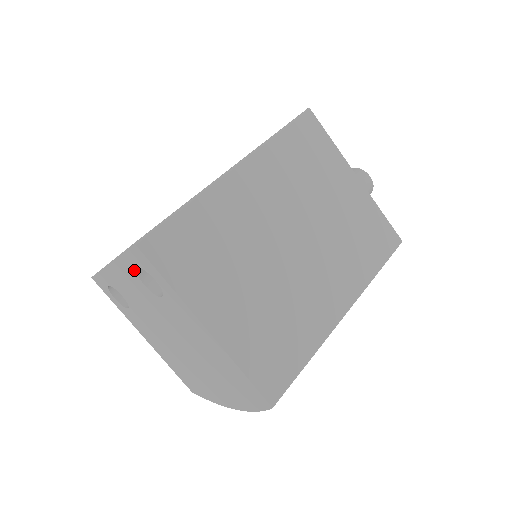
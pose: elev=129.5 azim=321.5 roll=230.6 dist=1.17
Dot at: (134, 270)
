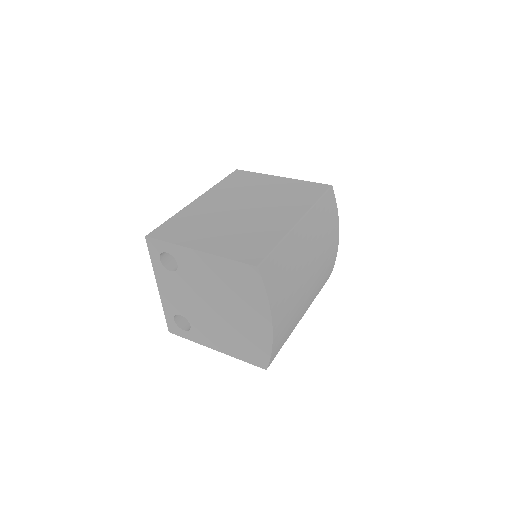
Dot at: (161, 265)
